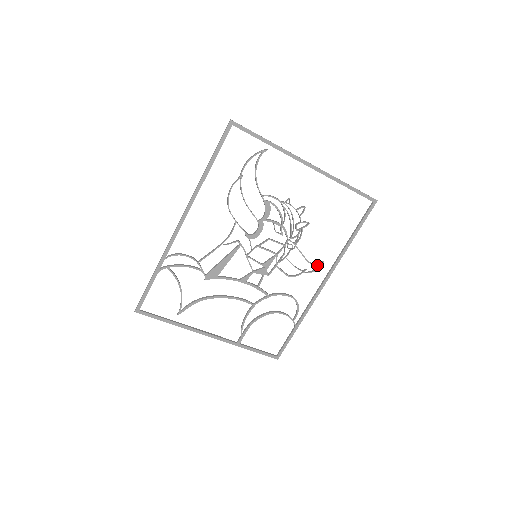
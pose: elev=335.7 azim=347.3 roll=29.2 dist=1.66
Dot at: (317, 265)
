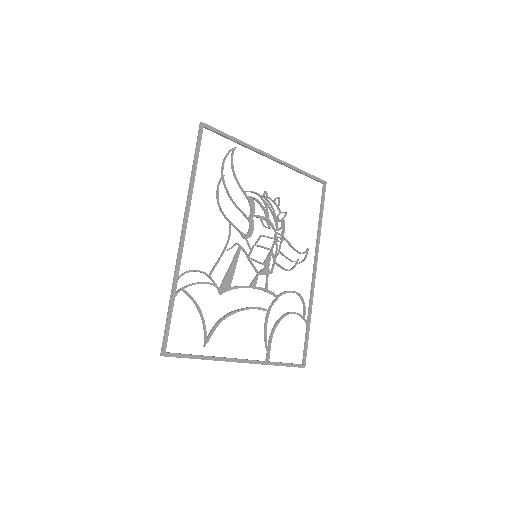
Dot at: occluded
